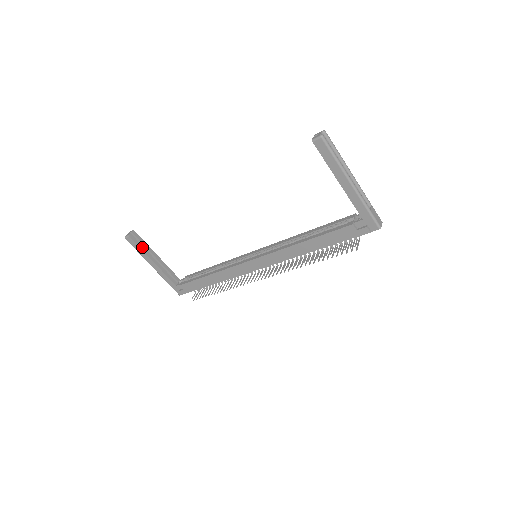
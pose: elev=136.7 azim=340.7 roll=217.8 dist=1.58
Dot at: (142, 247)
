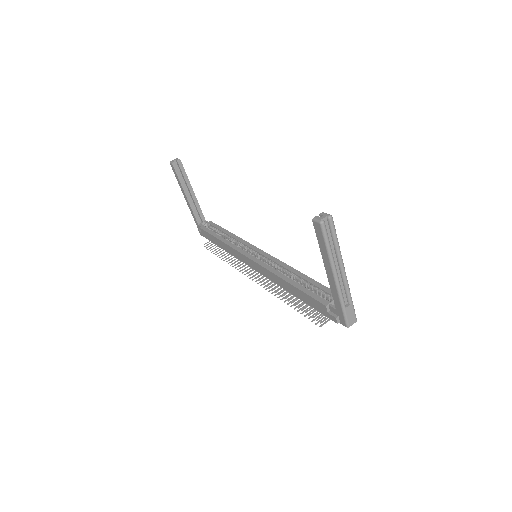
Dot at: (181, 178)
